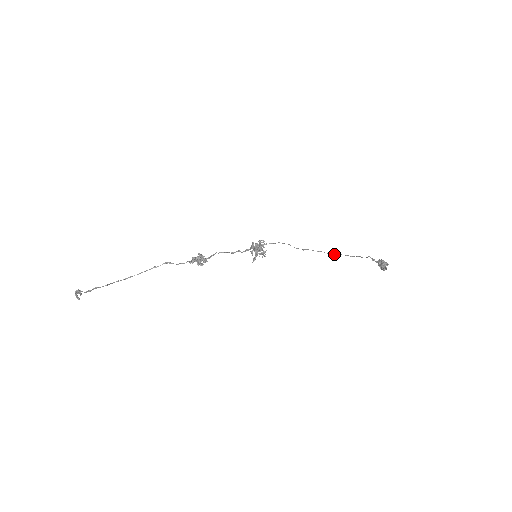
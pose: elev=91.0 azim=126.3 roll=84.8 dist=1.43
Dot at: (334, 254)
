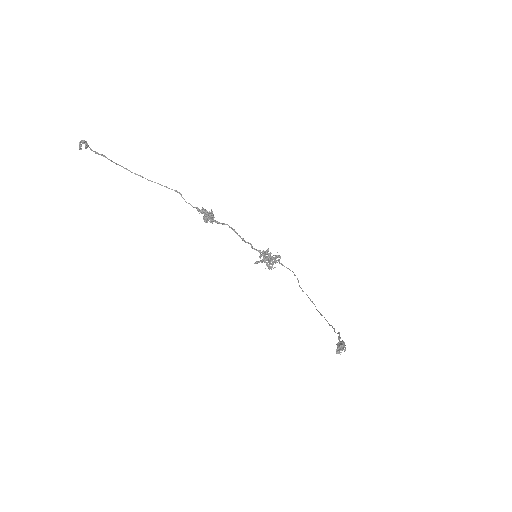
Dot at: (320, 313)
